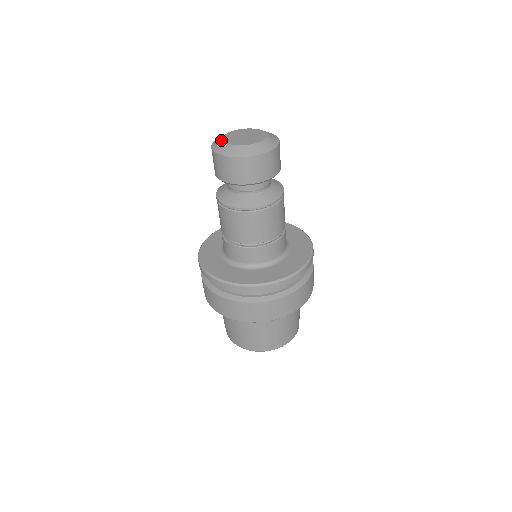
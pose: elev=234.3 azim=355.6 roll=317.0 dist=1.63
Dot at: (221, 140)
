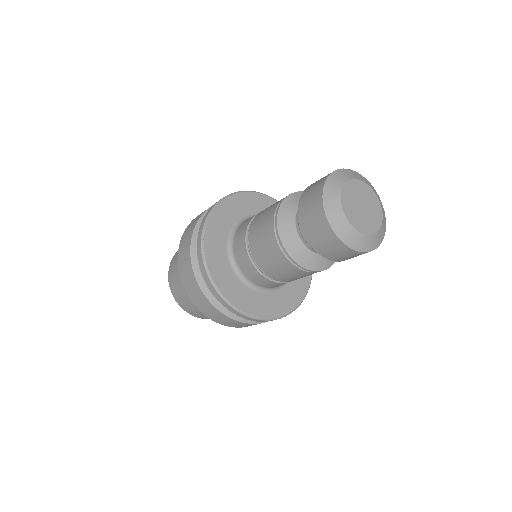
Dot at: (345, 218)
